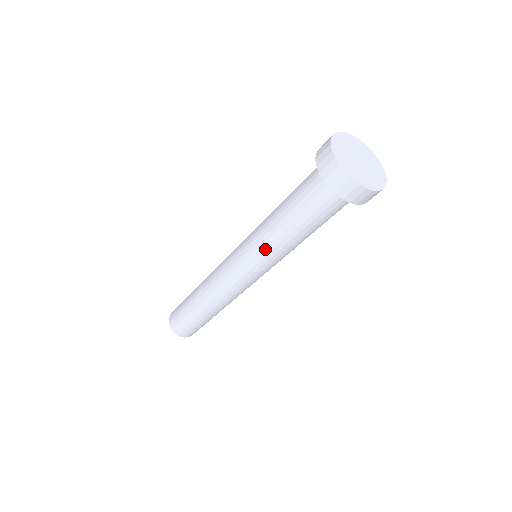
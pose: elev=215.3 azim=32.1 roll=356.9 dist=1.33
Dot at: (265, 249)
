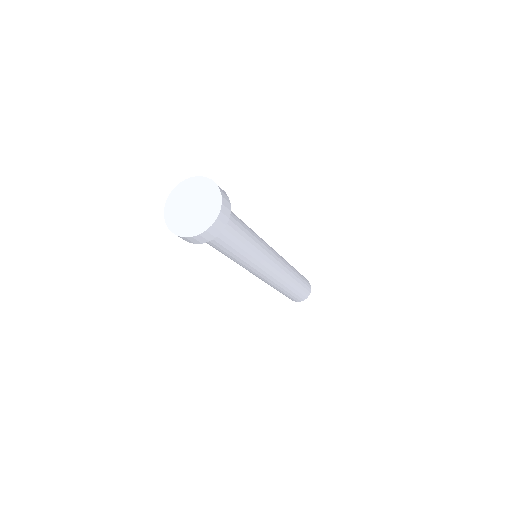
Dot at: (239, 264)
